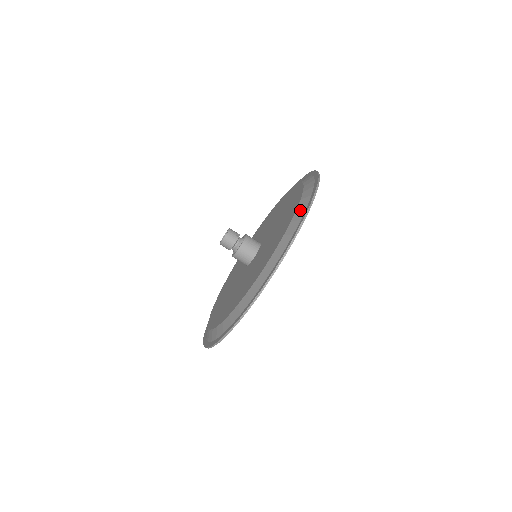
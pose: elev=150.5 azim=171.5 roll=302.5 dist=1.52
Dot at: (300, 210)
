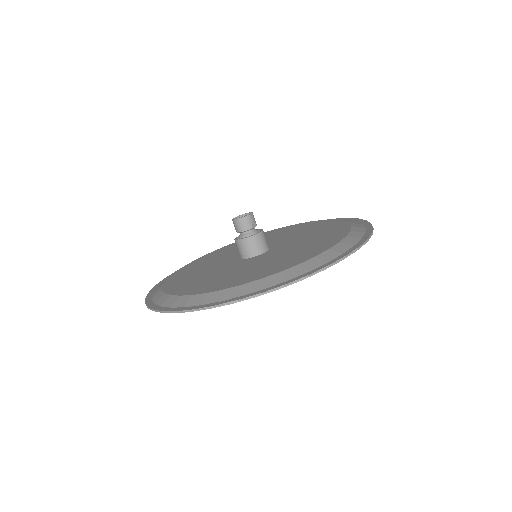
Dot at: (318, 260)
